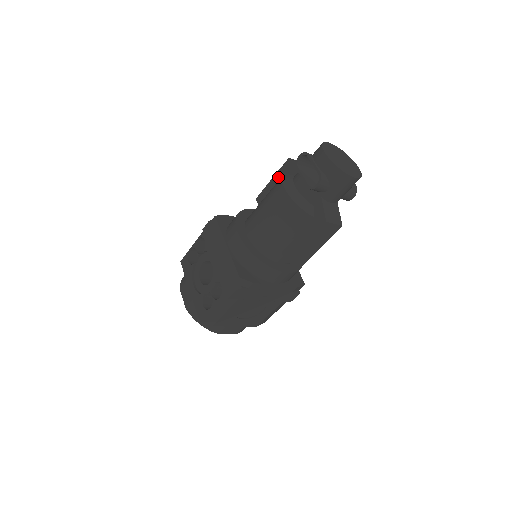
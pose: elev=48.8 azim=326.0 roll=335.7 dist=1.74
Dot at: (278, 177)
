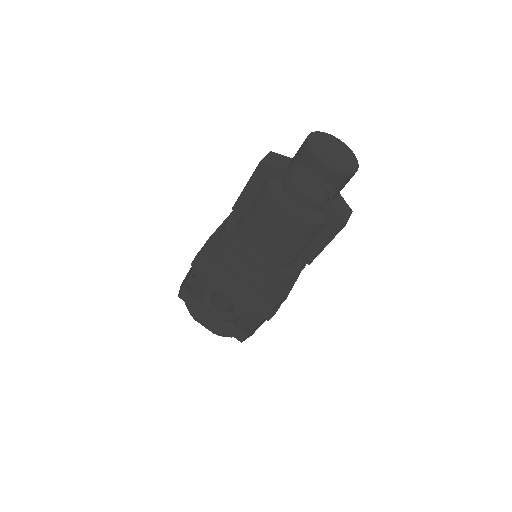
Dot at: (254, 185)
